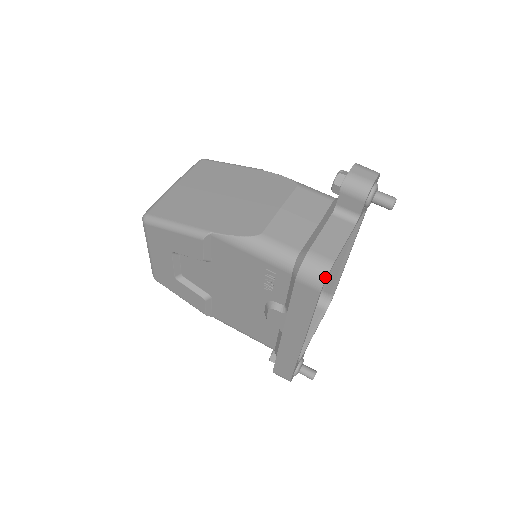
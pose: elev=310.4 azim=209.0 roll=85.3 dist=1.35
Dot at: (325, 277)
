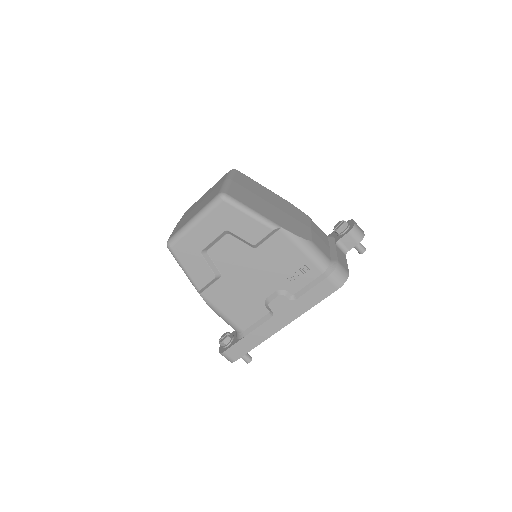
Dot at: (346, 280)
